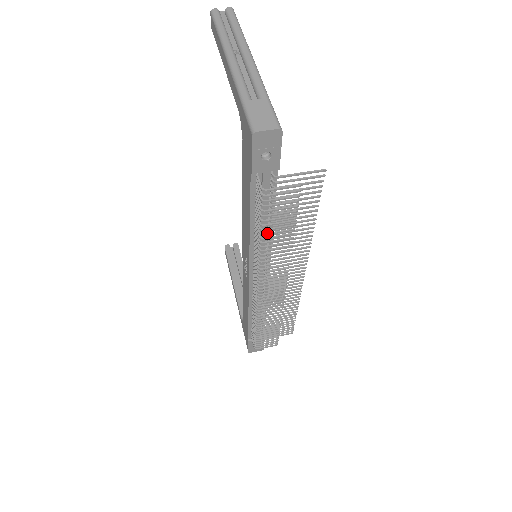
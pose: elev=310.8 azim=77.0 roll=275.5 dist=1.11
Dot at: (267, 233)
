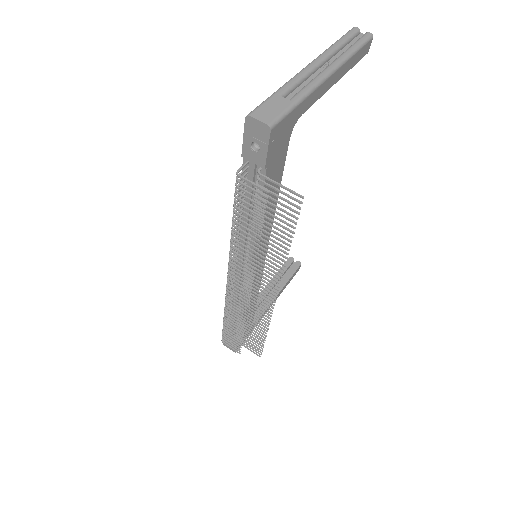
Dot at: (237, 222)
